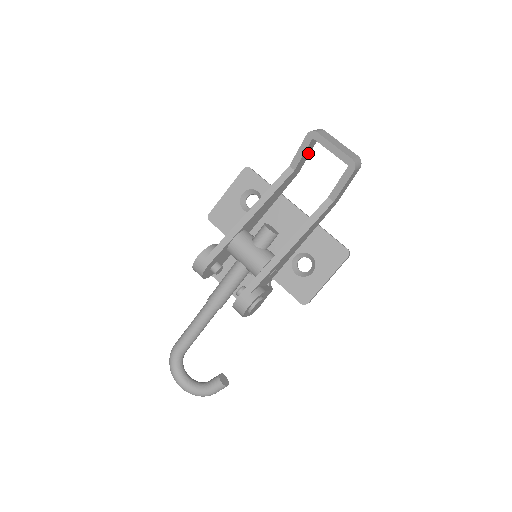
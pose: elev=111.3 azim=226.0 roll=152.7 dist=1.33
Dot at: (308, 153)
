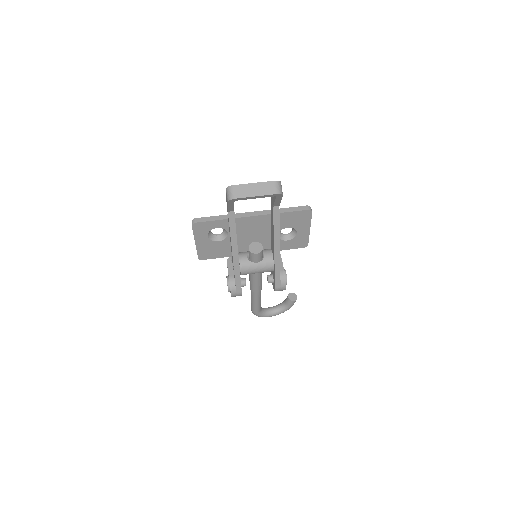
Dot at: occluded
